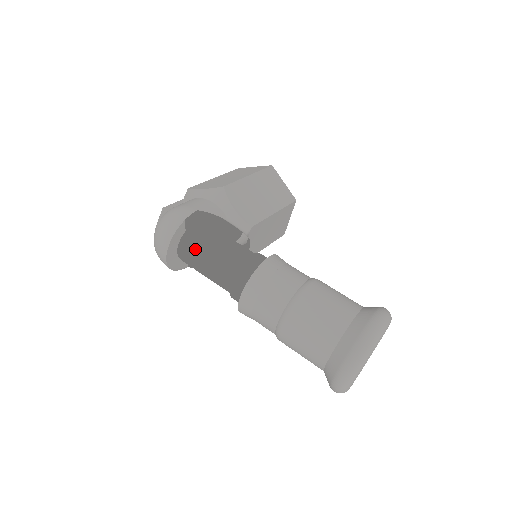
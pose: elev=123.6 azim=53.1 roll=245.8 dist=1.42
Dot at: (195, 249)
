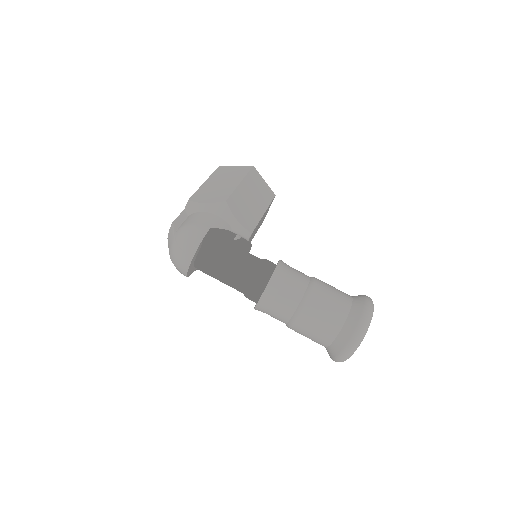
Dot at: (213, 262)
